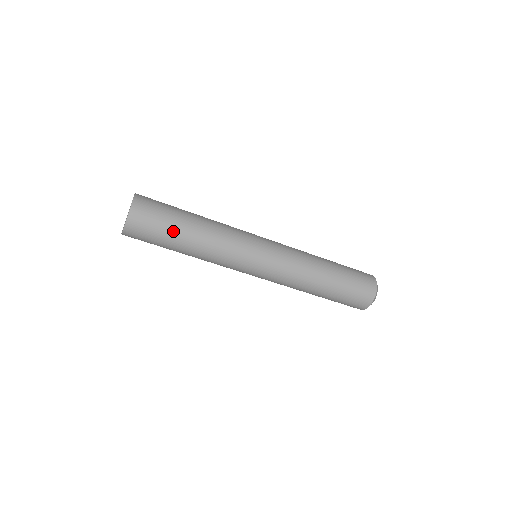
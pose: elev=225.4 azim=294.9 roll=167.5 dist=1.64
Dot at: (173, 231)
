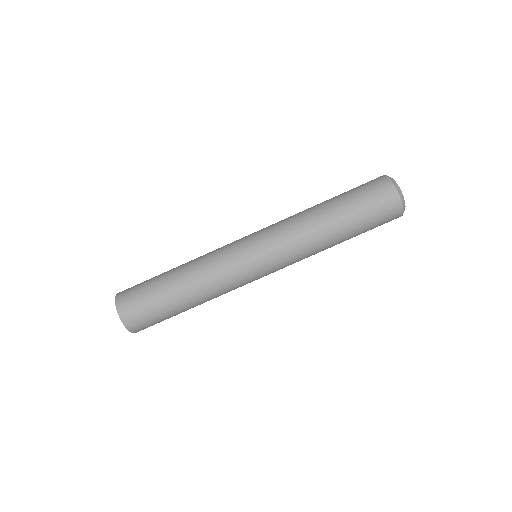
Dot at: (163, 299)
